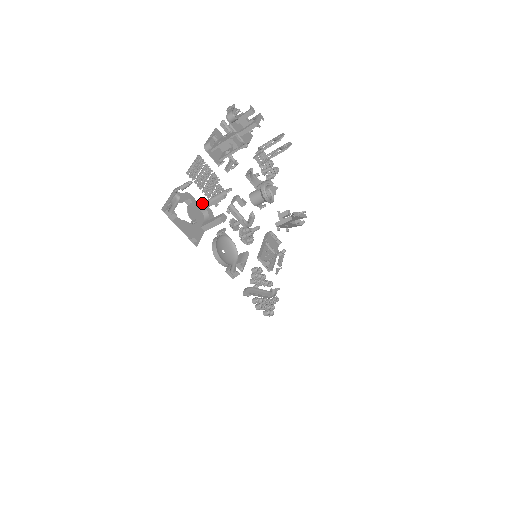
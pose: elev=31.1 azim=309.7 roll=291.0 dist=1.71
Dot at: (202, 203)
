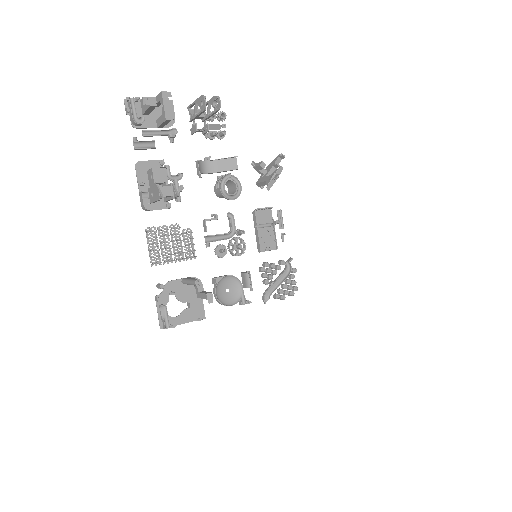
Dot at: (183, 283)
